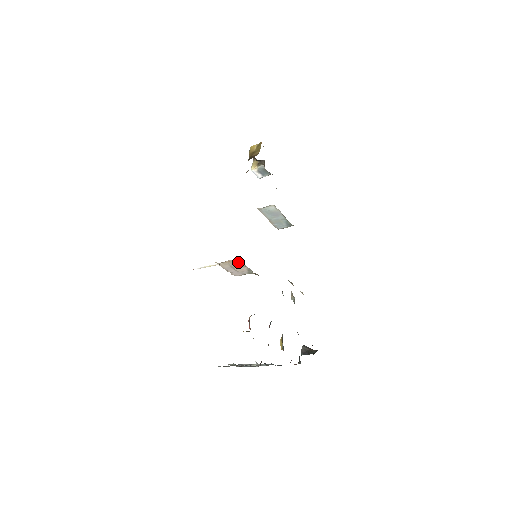
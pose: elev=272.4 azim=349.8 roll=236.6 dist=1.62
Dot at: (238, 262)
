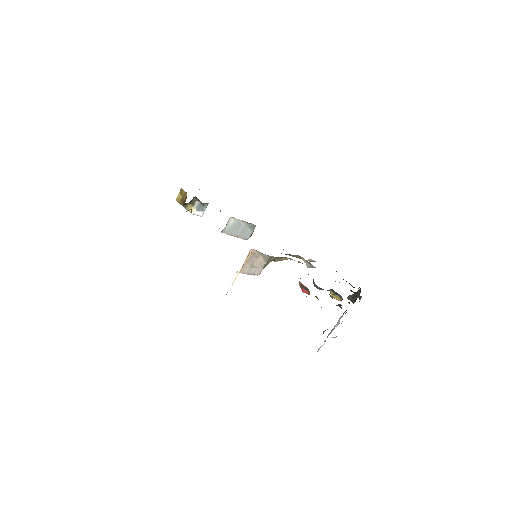
Dot at: (253, 255)
